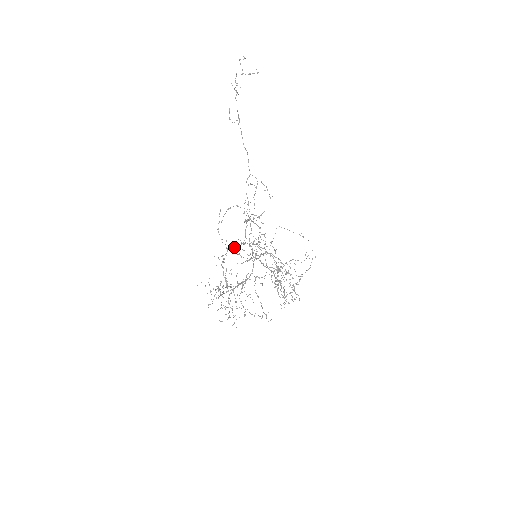
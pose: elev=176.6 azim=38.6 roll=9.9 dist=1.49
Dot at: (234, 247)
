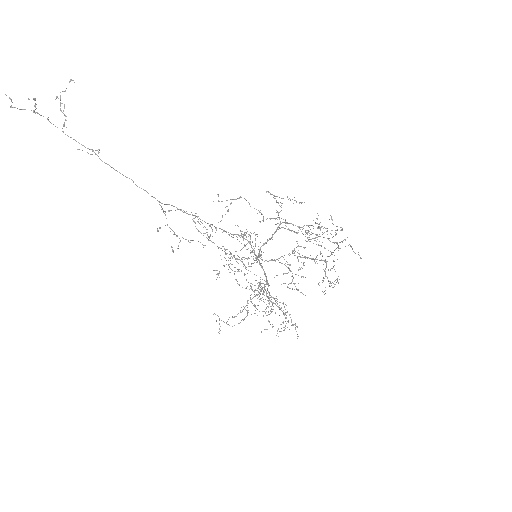
Dot at: occluded
